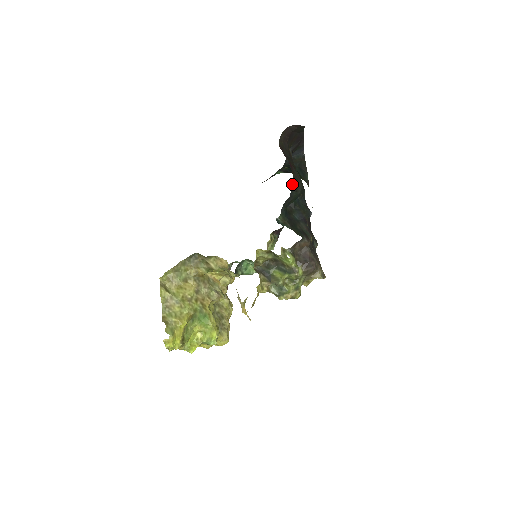
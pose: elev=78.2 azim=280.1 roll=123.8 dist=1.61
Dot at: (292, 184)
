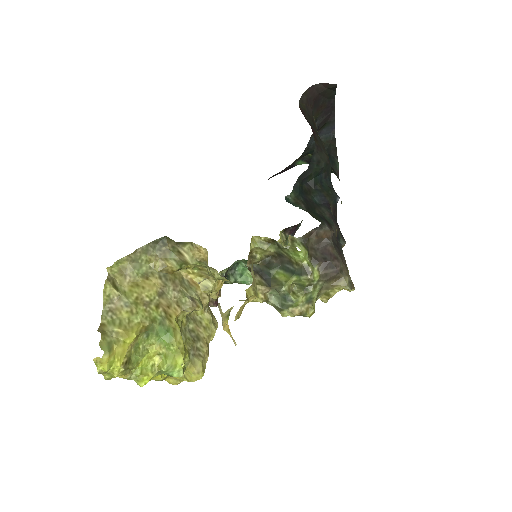
Dot at: (313, 153)
